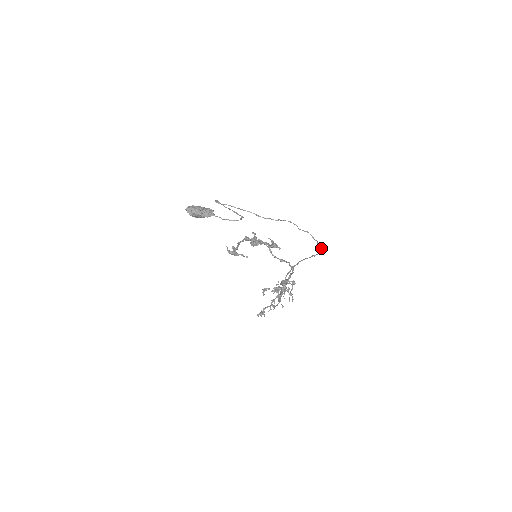
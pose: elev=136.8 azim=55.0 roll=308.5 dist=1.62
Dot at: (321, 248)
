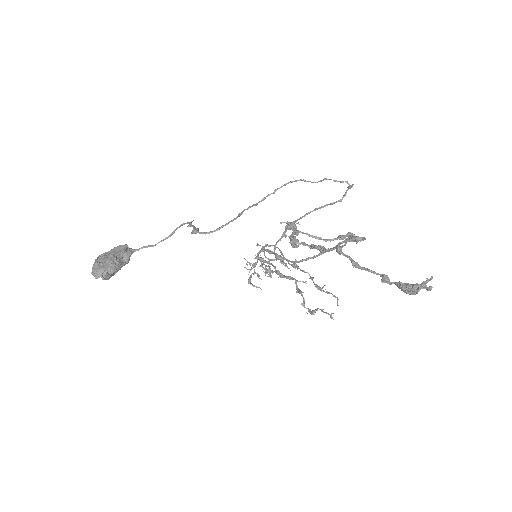
Dot at: (351, 186)
